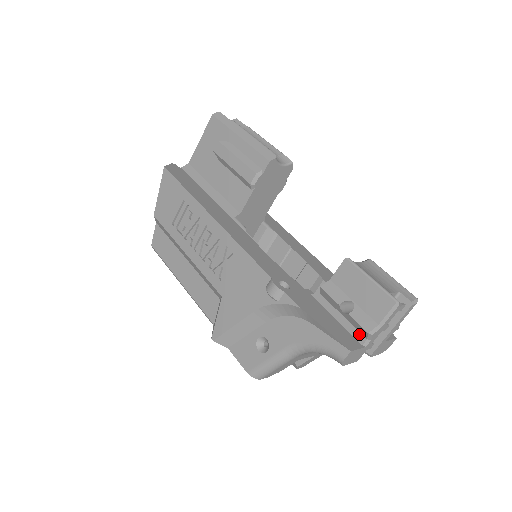
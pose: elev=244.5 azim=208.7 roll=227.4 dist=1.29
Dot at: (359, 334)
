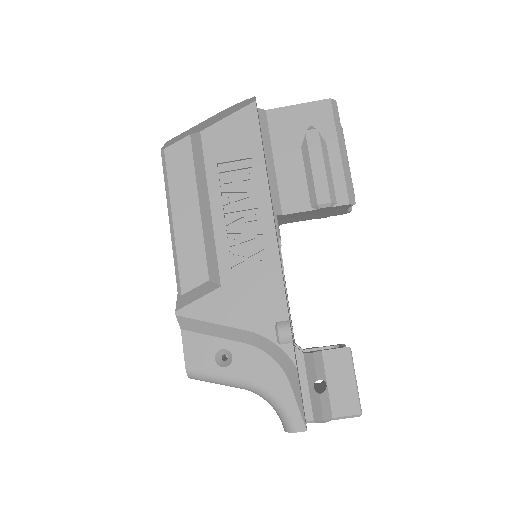
Dot at: (311, 411)
